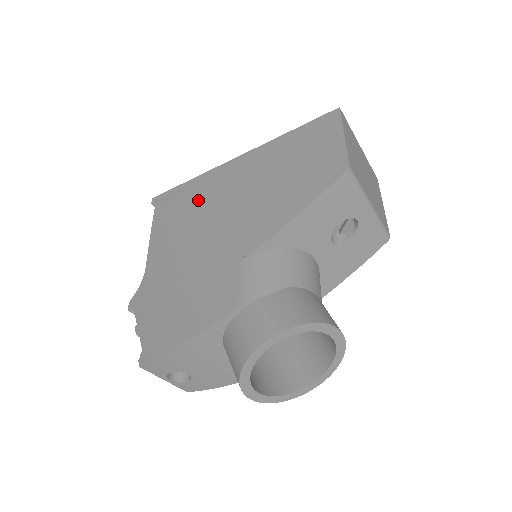
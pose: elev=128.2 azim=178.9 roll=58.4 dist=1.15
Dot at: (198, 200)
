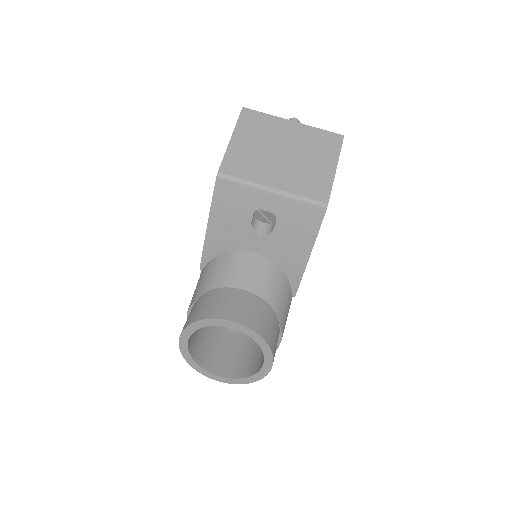
Dot at: occluded
